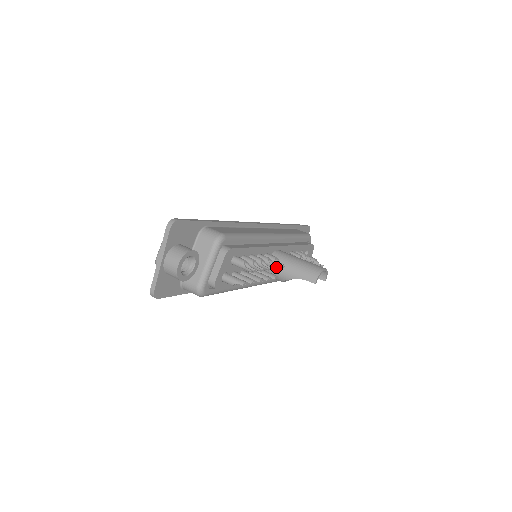
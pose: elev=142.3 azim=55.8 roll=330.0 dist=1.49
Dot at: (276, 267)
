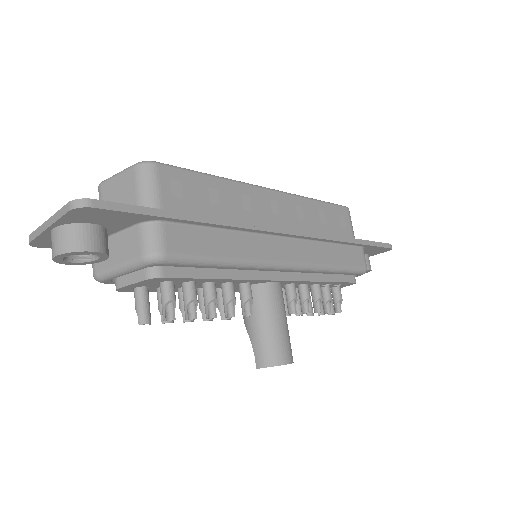
Dot at: (231, 316)
